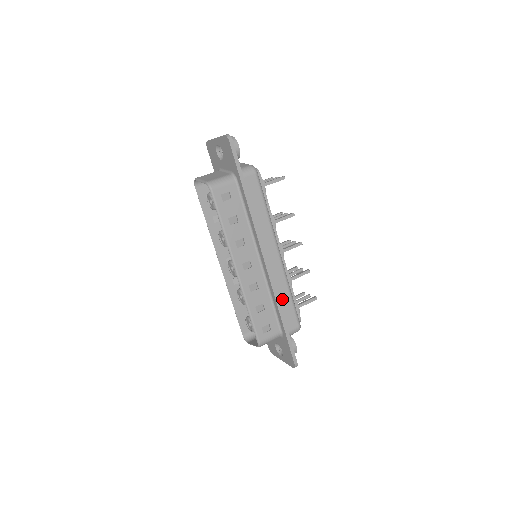
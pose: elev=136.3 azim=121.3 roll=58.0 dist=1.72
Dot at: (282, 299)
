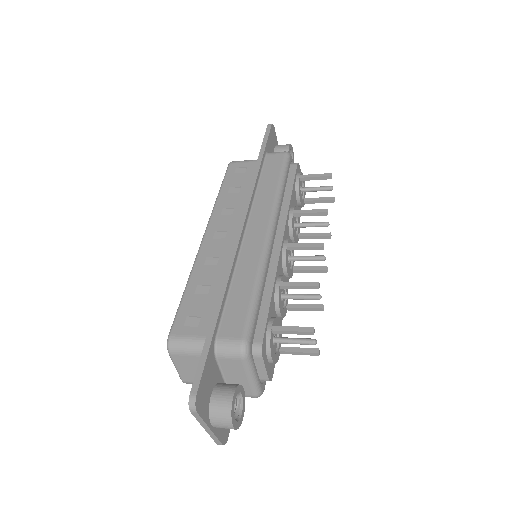
Dot at: (238, 286)
